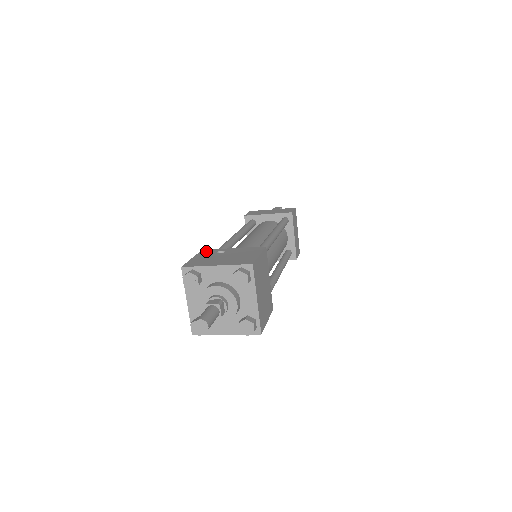
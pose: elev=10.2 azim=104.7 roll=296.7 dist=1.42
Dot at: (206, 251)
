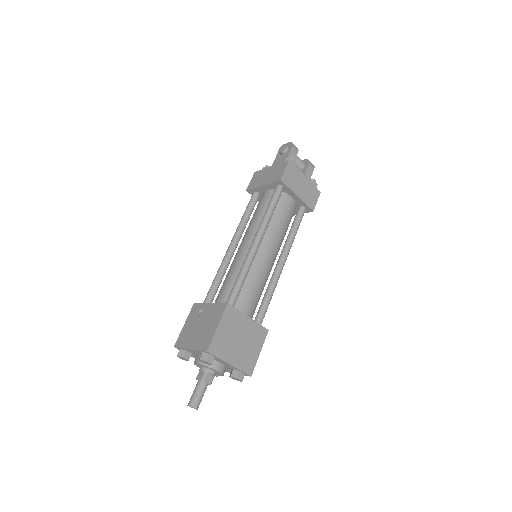
Dot at: (194, 308)
